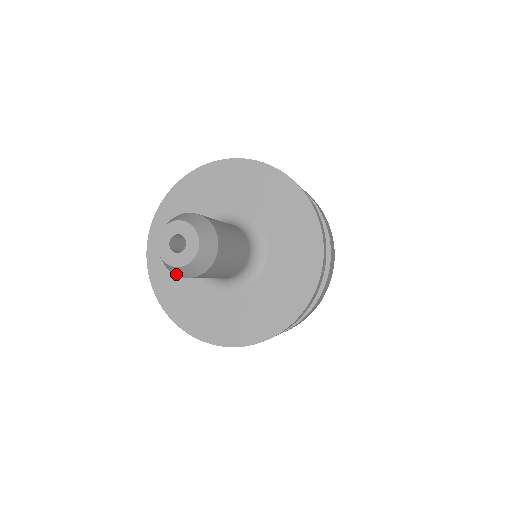
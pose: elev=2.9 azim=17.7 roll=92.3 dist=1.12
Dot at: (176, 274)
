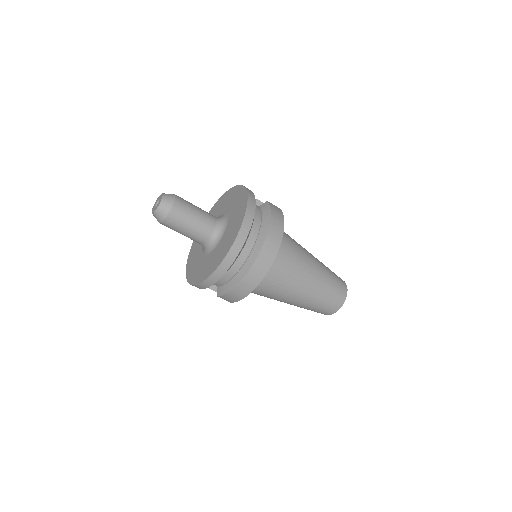
Dot at: occluded
